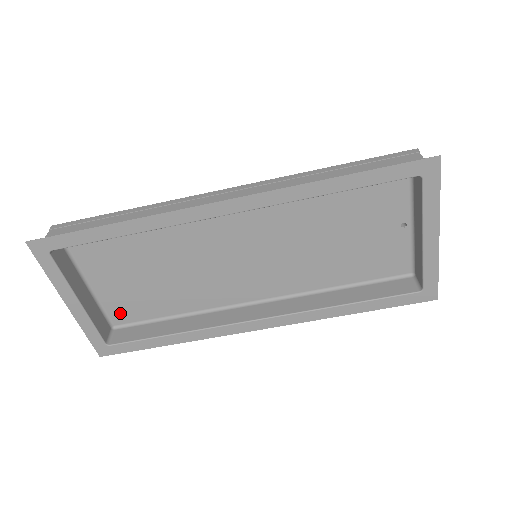
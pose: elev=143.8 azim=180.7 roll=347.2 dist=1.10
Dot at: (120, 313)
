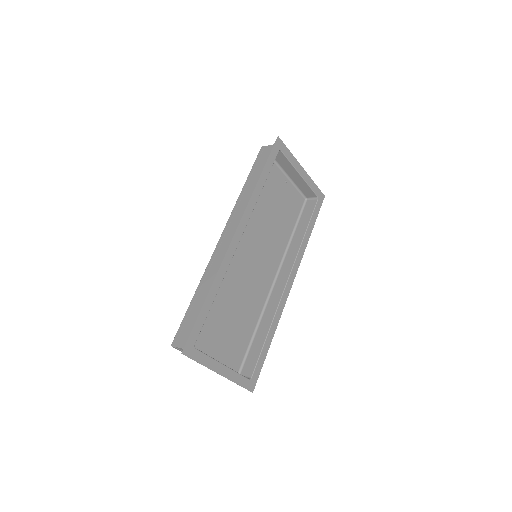
Dot at: (234, 361)
